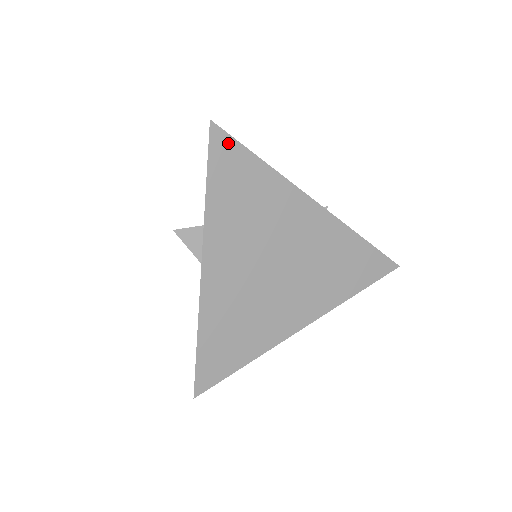
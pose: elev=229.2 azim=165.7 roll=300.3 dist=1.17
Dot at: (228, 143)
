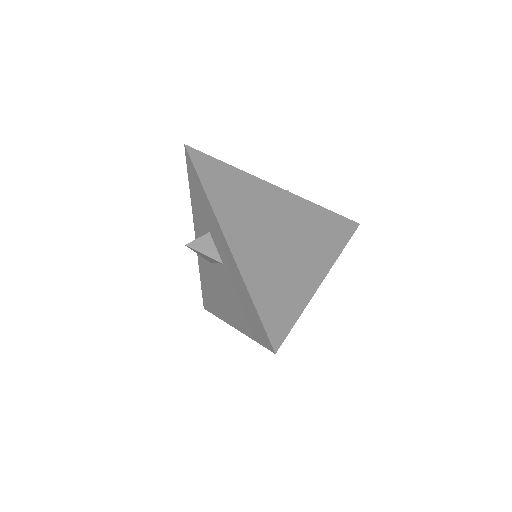
Dot at: (203, 157)
